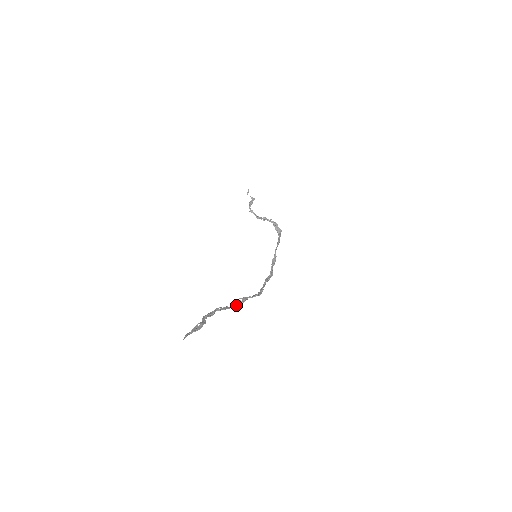
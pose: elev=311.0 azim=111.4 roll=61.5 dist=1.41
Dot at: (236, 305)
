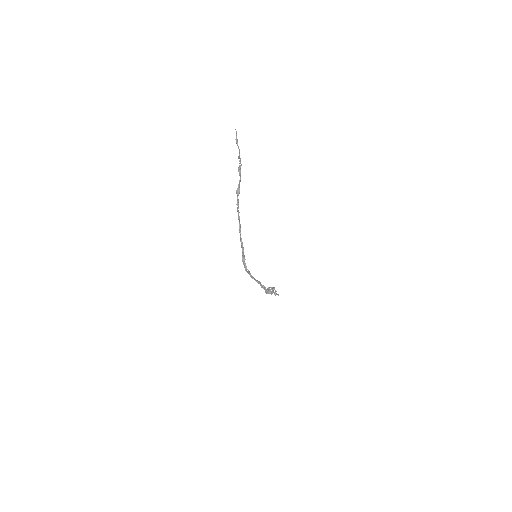
Dot at: (237, 207)
